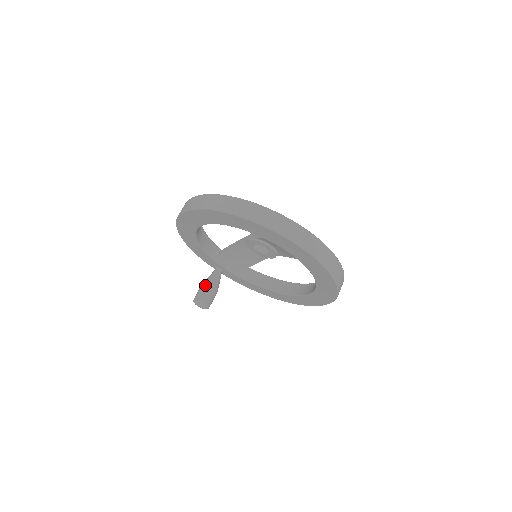
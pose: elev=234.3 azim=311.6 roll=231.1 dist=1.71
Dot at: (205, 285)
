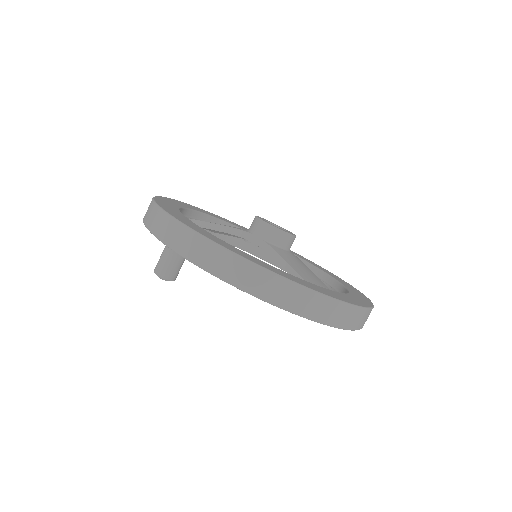
Dot at: (171, 257)
